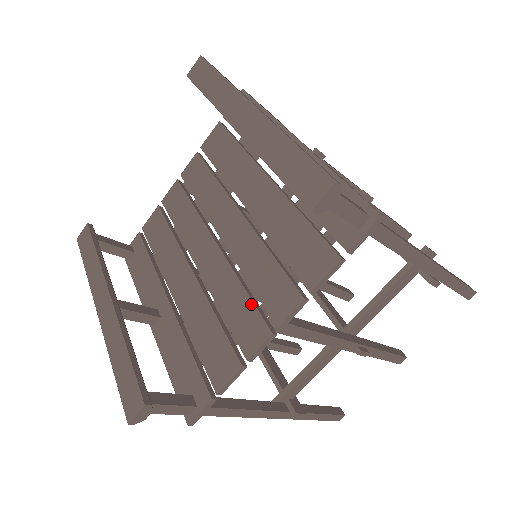
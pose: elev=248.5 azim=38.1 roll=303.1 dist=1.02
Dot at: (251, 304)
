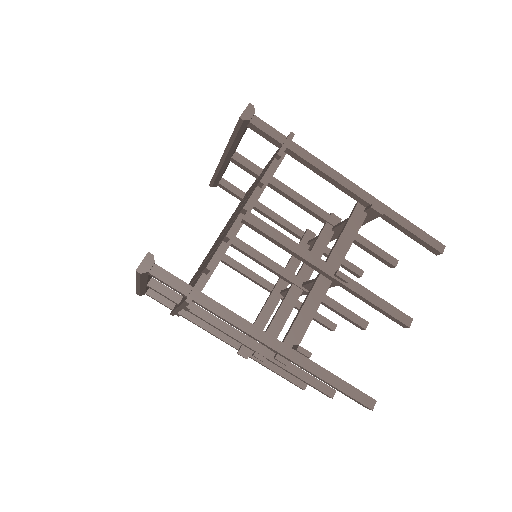
Dot at: occluded
